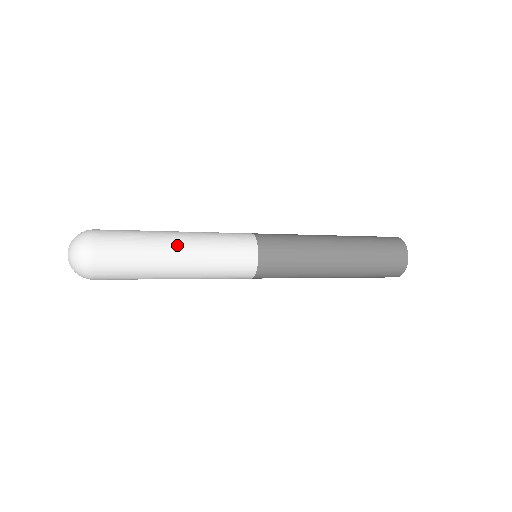
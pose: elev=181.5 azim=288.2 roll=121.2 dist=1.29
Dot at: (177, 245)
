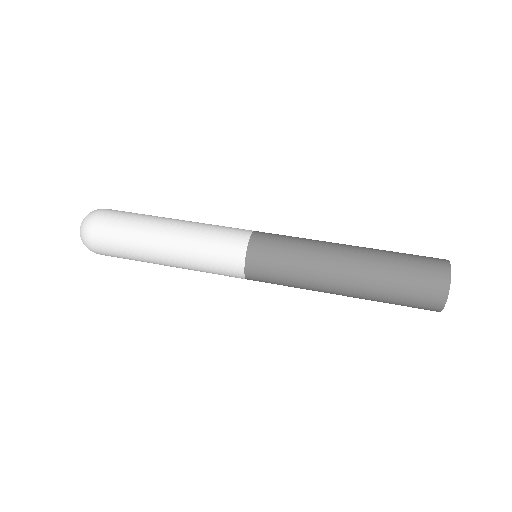
Dot at: (164, 261)
